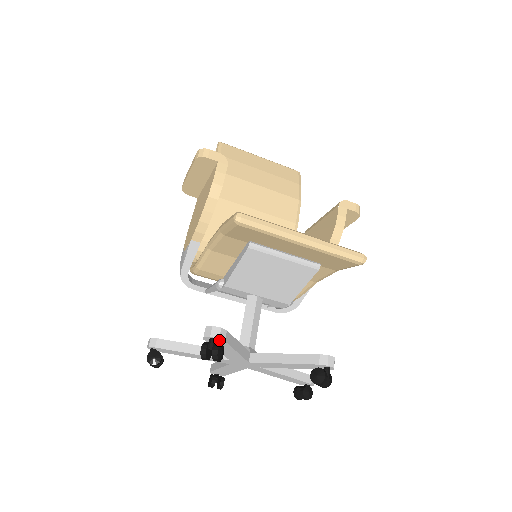
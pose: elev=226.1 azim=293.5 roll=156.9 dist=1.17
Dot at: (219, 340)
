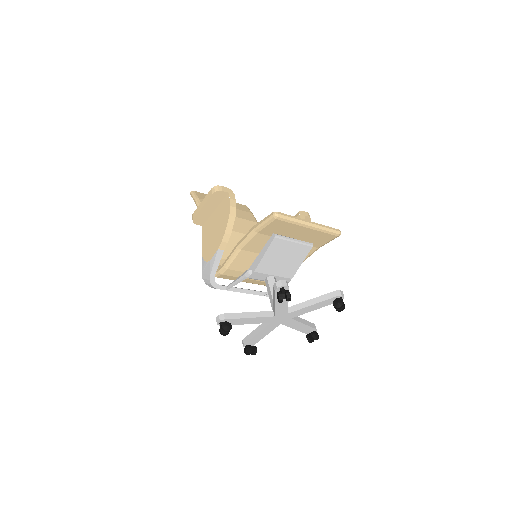
Dot at: (286, 288)
